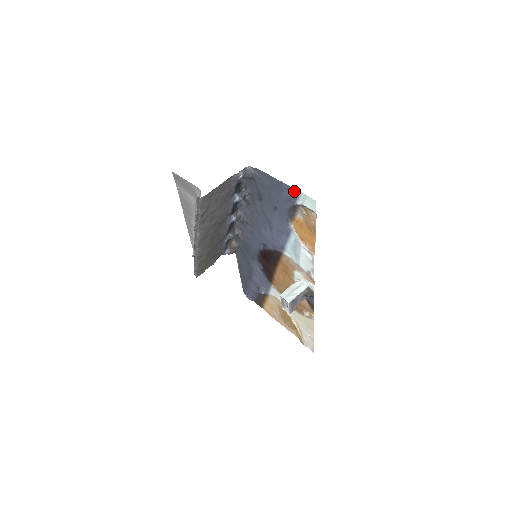
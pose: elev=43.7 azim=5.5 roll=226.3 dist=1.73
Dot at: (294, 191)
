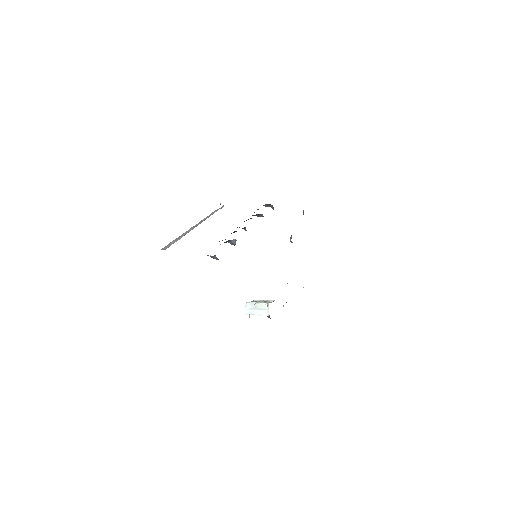
Dot at: occluded
